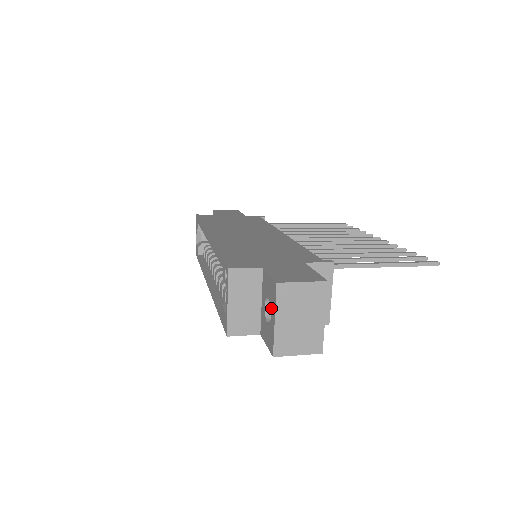
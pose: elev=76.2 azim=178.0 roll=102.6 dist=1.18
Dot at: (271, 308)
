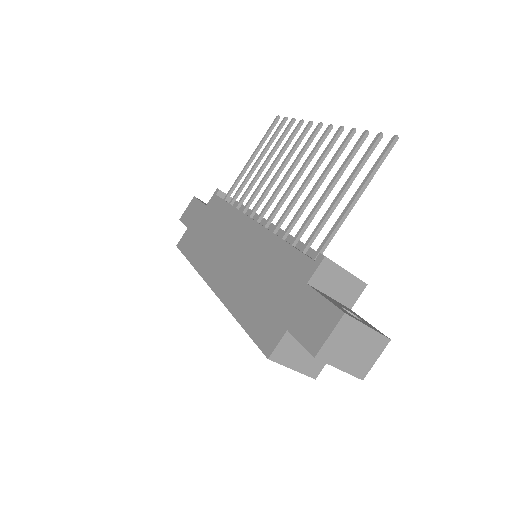
Dot at: occluded
